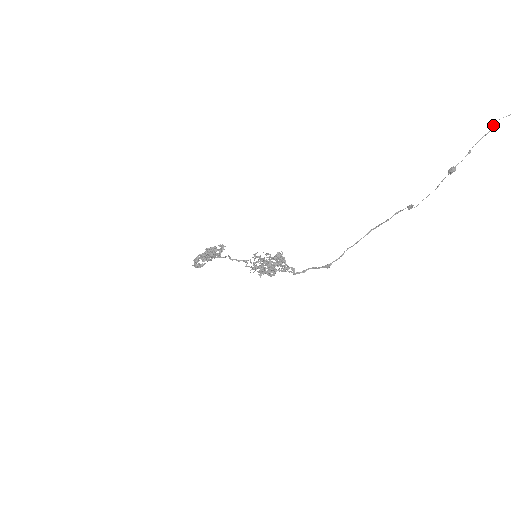
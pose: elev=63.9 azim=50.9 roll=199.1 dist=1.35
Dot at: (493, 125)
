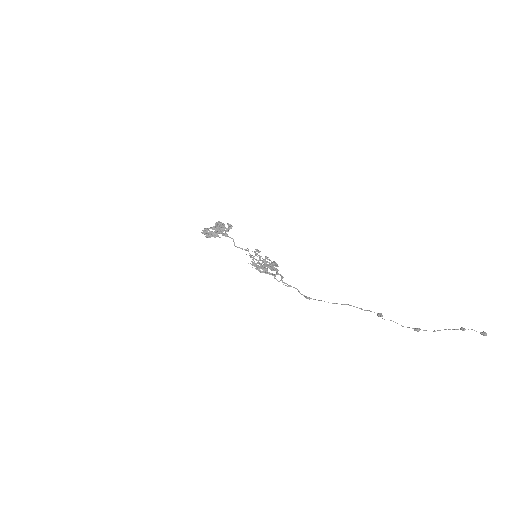
Dot at: (462, 330)
